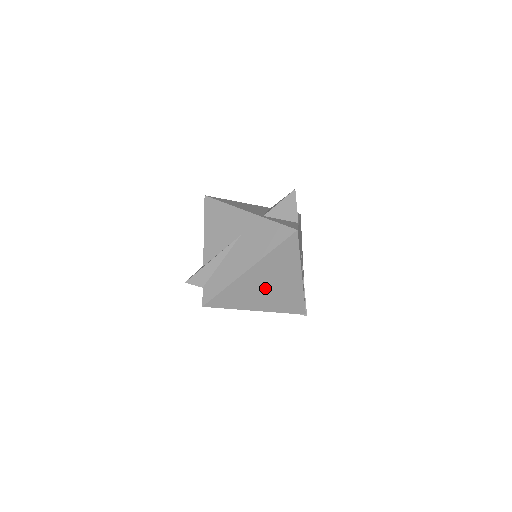
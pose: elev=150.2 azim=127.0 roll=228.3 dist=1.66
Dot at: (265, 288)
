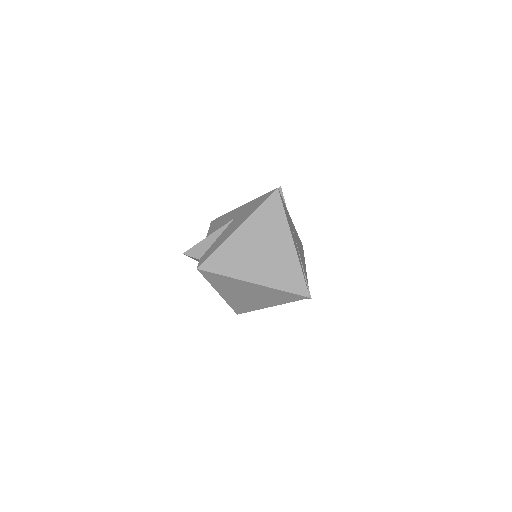
Dot at: (258, 253)
